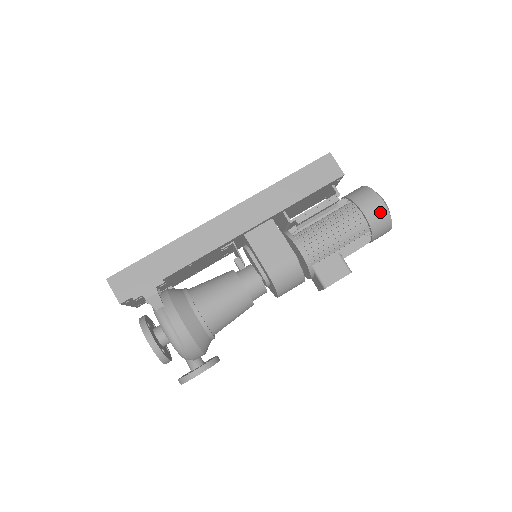
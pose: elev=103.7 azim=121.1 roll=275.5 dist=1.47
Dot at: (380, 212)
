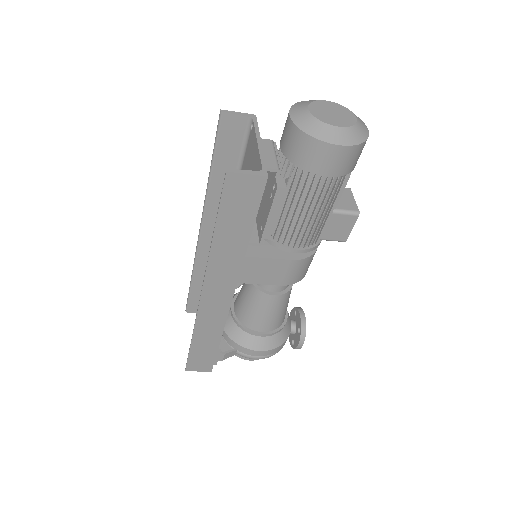
Dot at: (344, 157)
